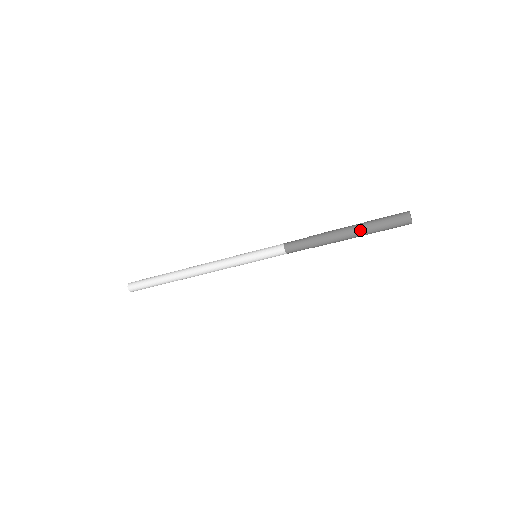
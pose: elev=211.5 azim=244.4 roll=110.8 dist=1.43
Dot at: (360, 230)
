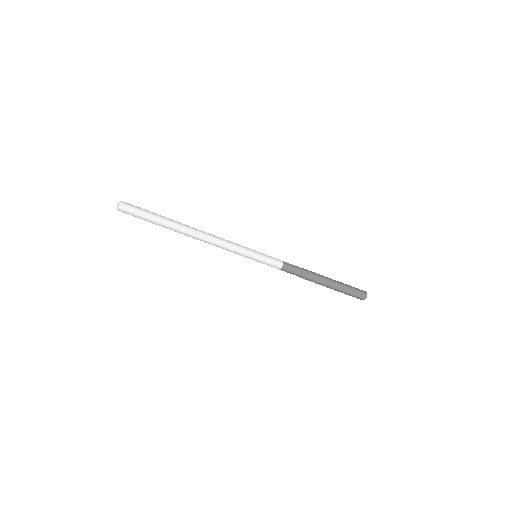
Dot at: (337, 284)
